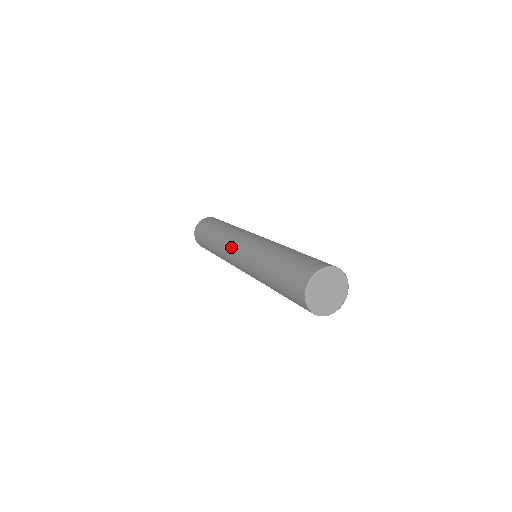
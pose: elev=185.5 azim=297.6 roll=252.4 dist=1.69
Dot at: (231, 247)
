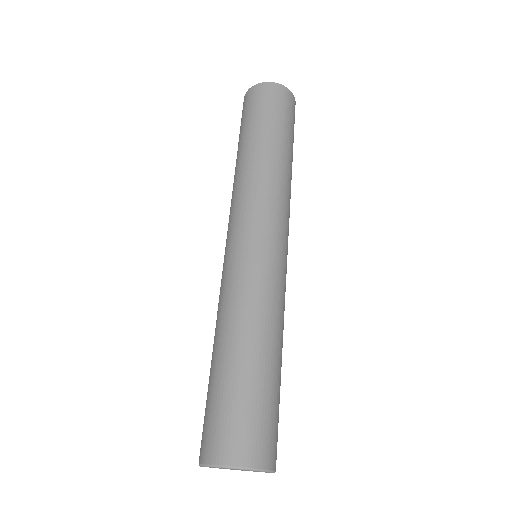
Dot at: occluded
